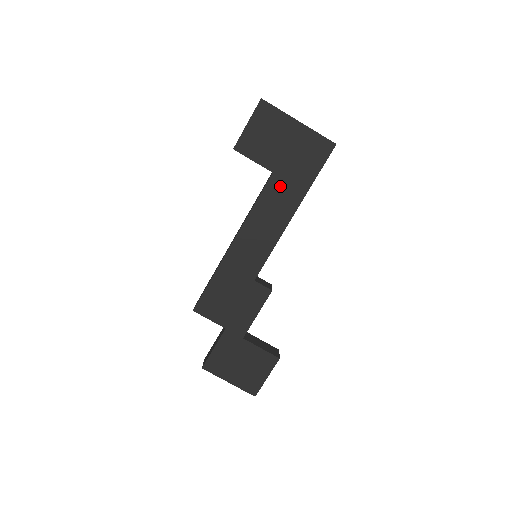
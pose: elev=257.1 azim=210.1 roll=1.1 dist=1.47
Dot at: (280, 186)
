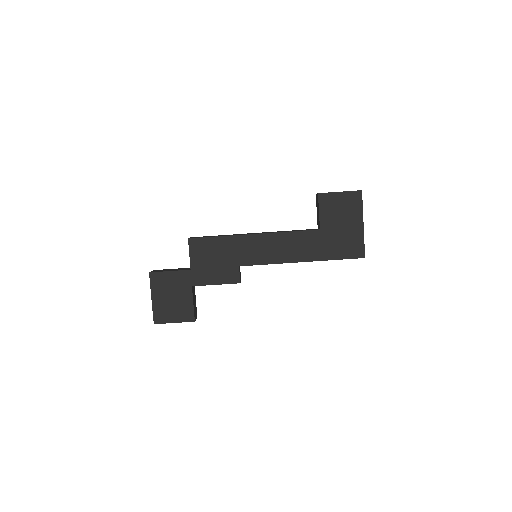
Dot at: (314, 240)
